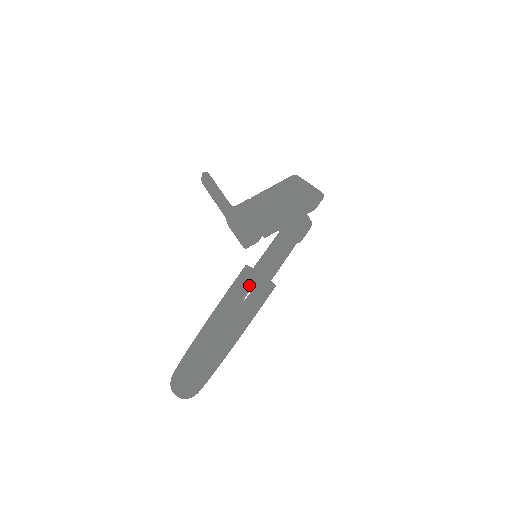
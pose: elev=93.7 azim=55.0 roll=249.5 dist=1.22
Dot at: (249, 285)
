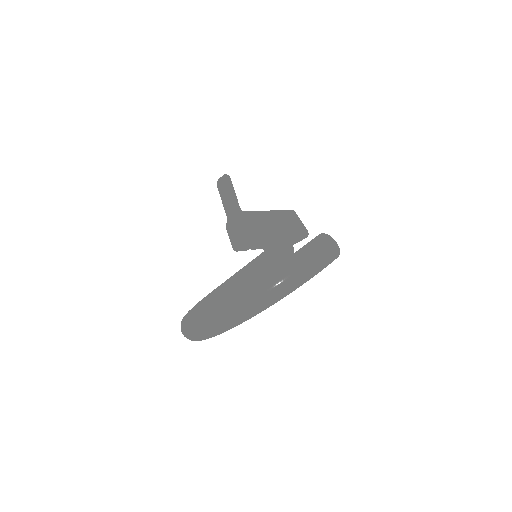
Dot at: (327, 246)
